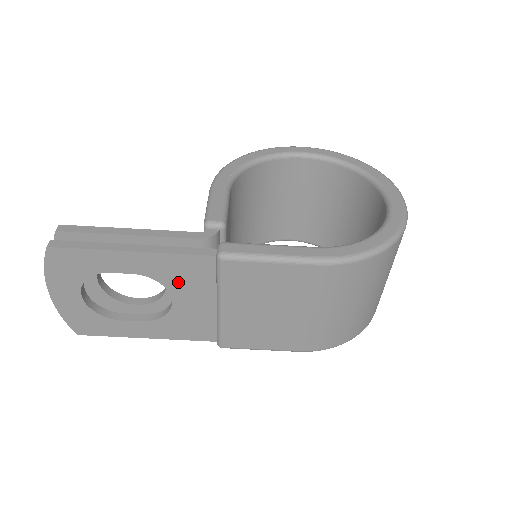
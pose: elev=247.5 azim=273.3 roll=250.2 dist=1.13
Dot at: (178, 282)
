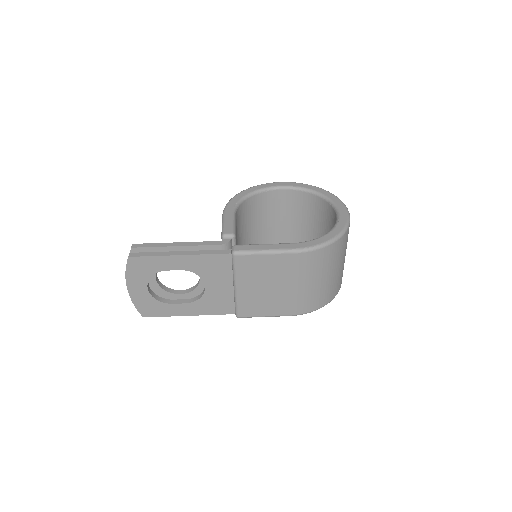
Dot at: (209, 273)
